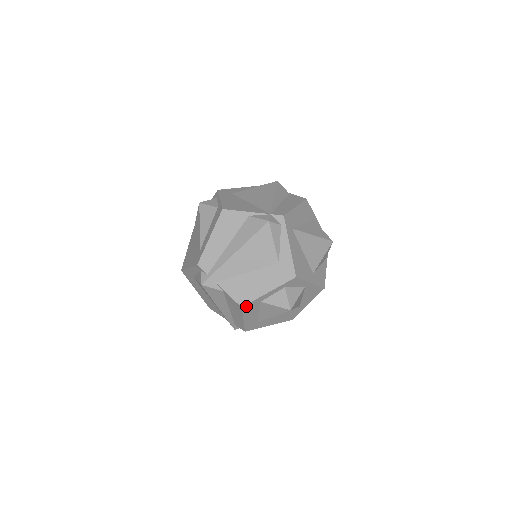
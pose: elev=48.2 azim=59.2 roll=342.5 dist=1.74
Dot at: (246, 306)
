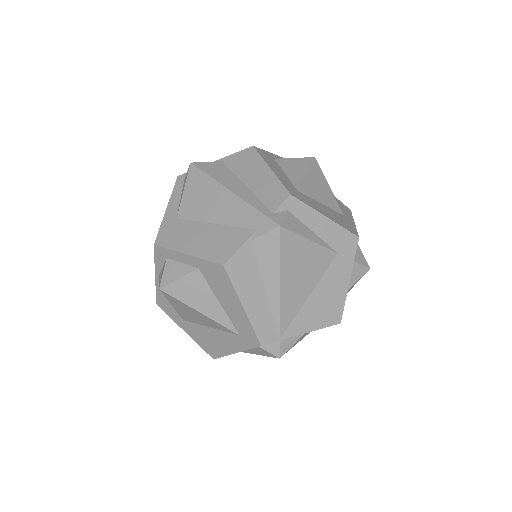
Dot at: (258, 150)
